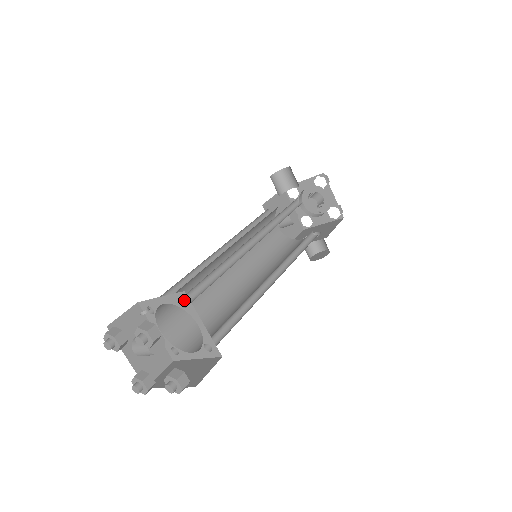
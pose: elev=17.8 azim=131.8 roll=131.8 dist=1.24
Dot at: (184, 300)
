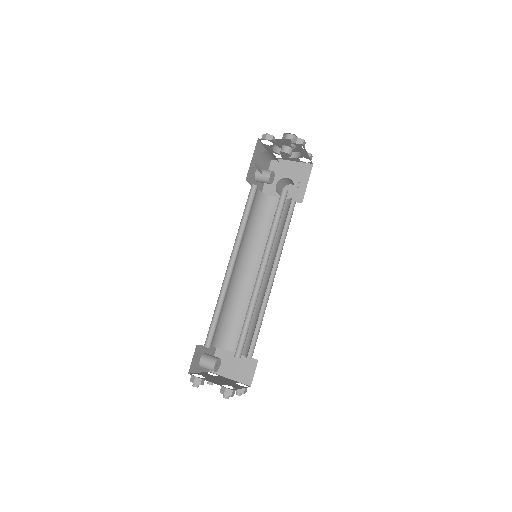
Dot at: occluded
